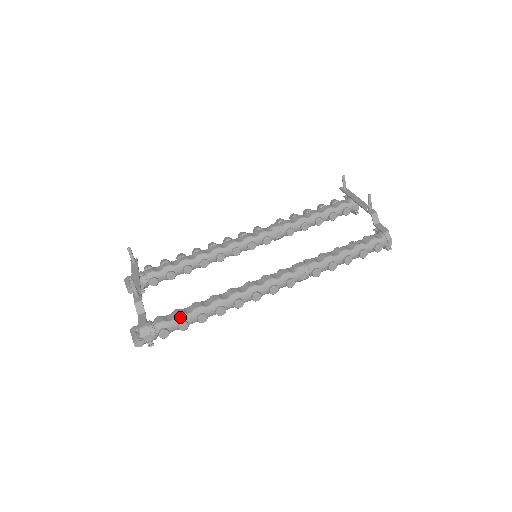
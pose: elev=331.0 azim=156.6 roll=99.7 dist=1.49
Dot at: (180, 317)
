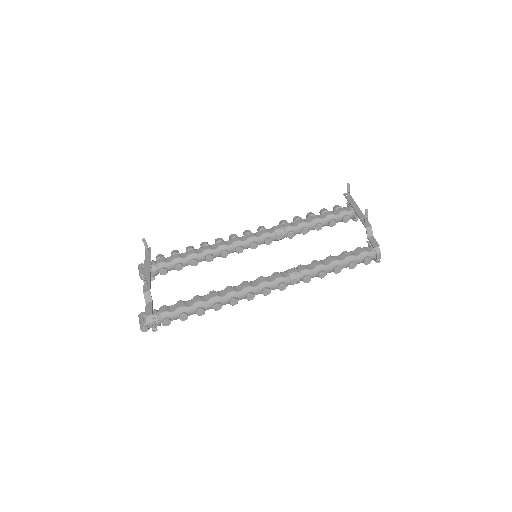
Dot at: (181, 309)
